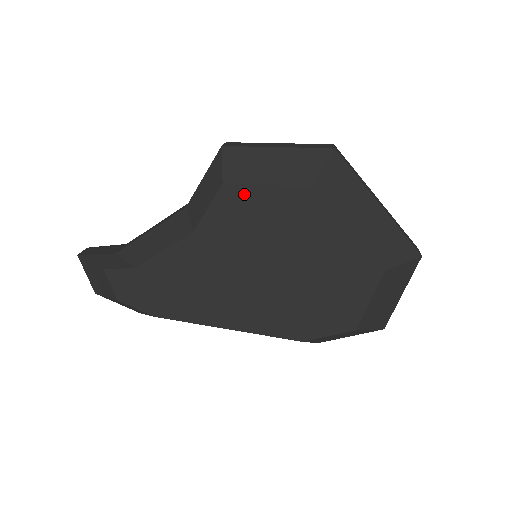
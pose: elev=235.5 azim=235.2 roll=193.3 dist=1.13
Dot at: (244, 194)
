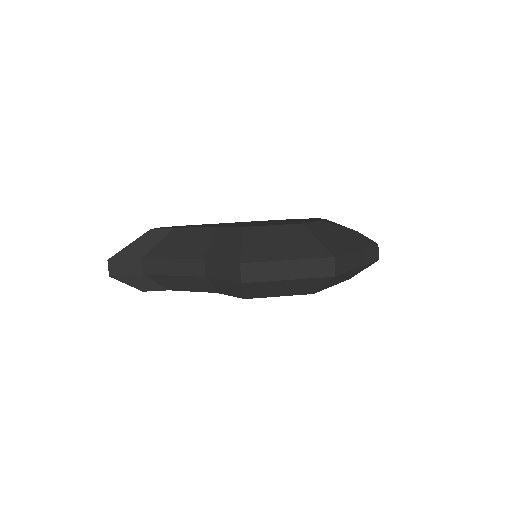
Dot at: occluded
